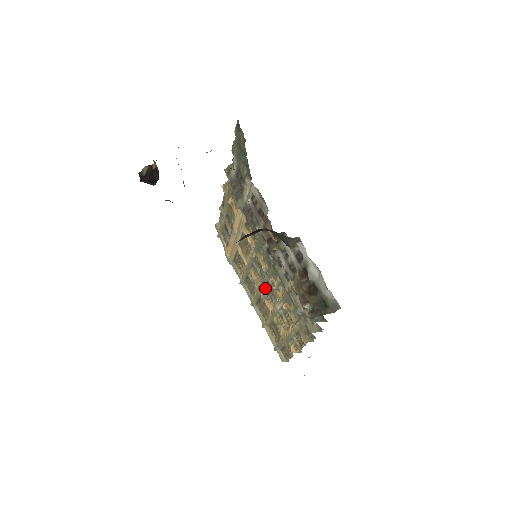
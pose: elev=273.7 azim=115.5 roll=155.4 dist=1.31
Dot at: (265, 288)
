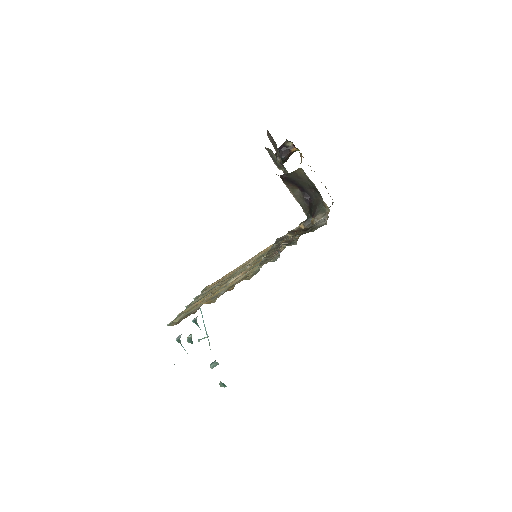
Dot at: occluded
